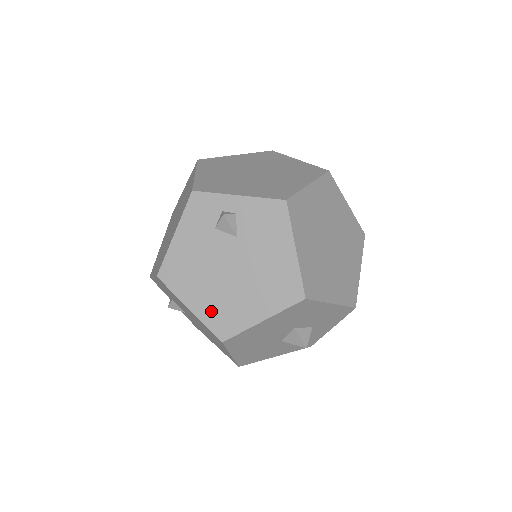
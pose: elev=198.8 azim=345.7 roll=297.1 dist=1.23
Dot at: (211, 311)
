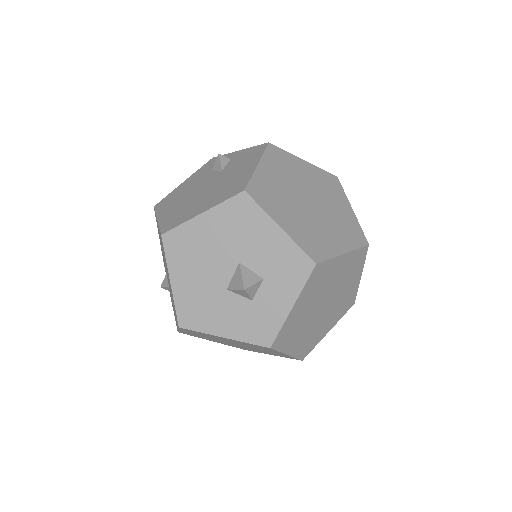
Dot at: (170, 217)
